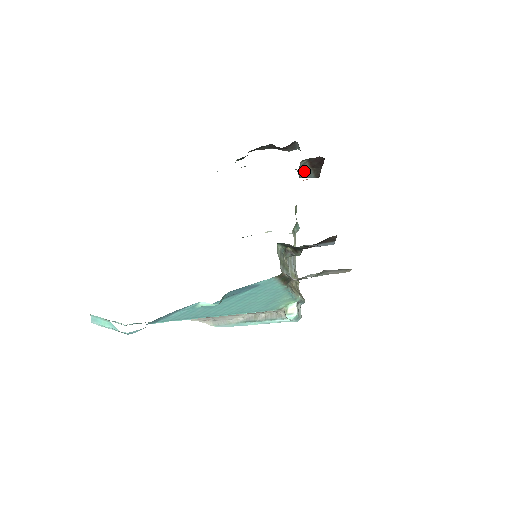
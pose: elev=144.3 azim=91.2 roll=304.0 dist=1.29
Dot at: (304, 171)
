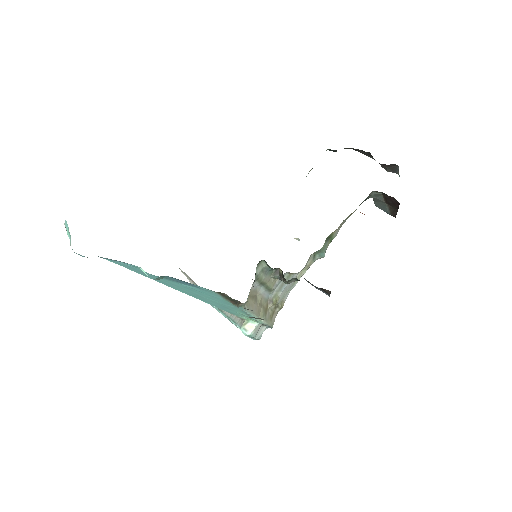
Dot at: (379, 202)
